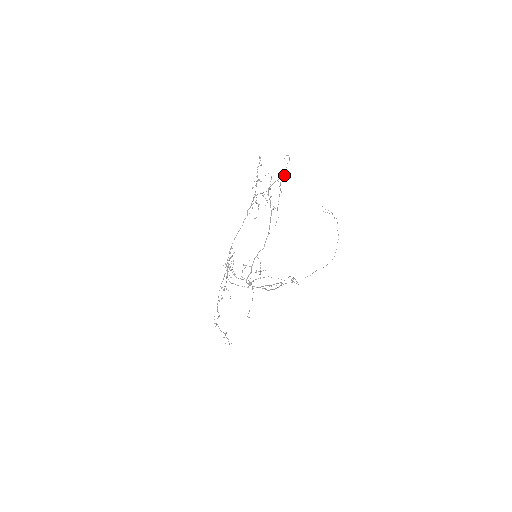
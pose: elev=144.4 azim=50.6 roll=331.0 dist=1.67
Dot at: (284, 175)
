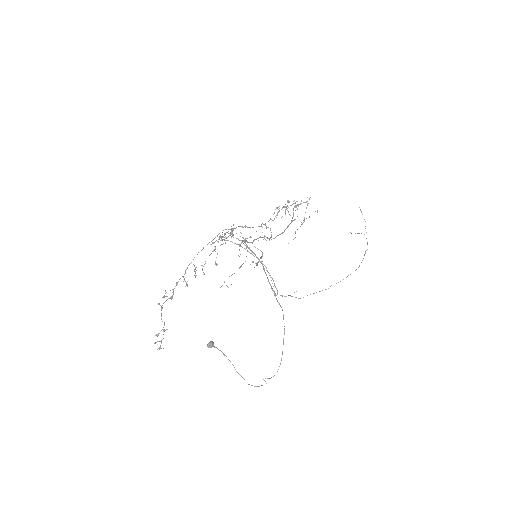
Dot at: (309, 216)
